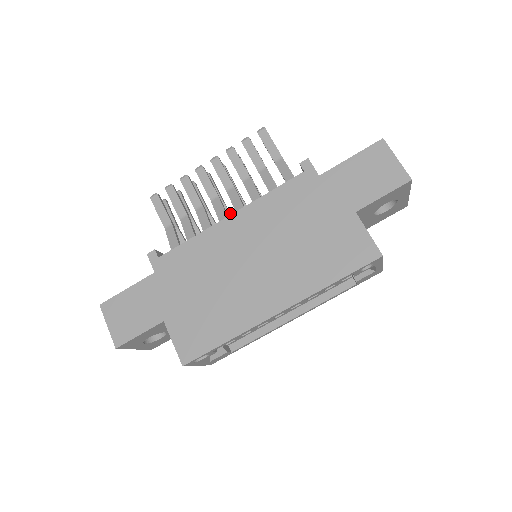
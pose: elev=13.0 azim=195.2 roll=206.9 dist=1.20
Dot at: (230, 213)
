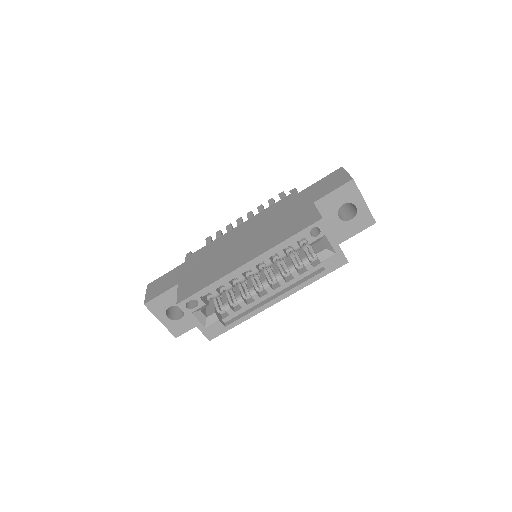
Dot at: occluded
